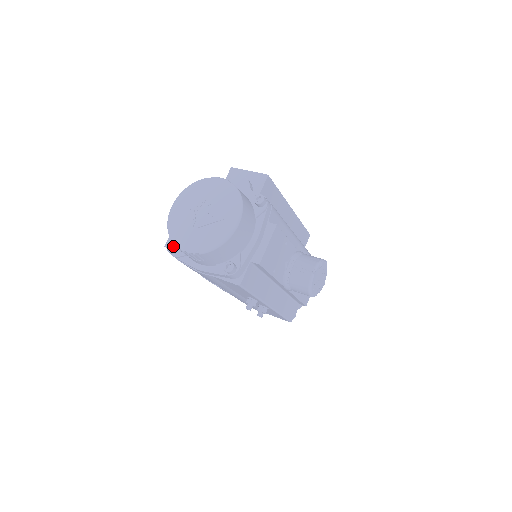
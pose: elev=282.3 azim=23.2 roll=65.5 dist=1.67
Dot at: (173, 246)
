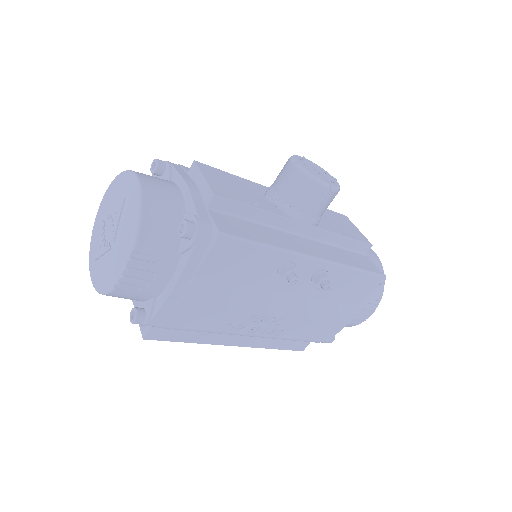
Dot at: (133, 311)
